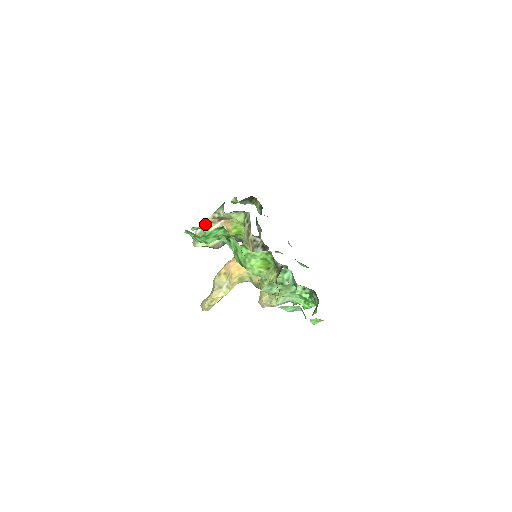
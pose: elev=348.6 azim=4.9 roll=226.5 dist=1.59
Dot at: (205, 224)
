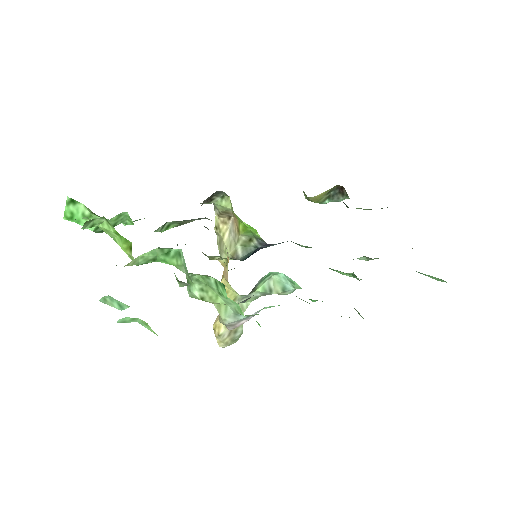
Dot at: (217, 228)
